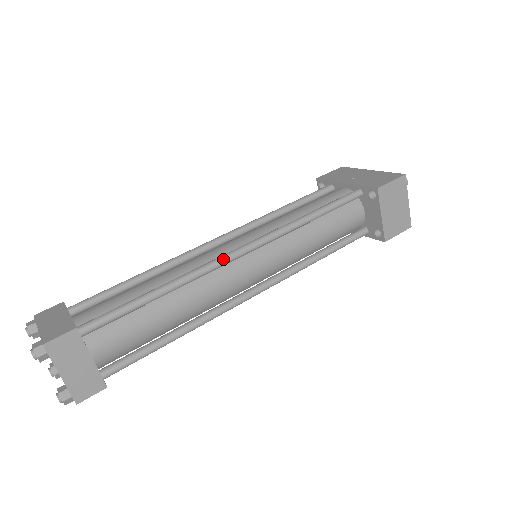
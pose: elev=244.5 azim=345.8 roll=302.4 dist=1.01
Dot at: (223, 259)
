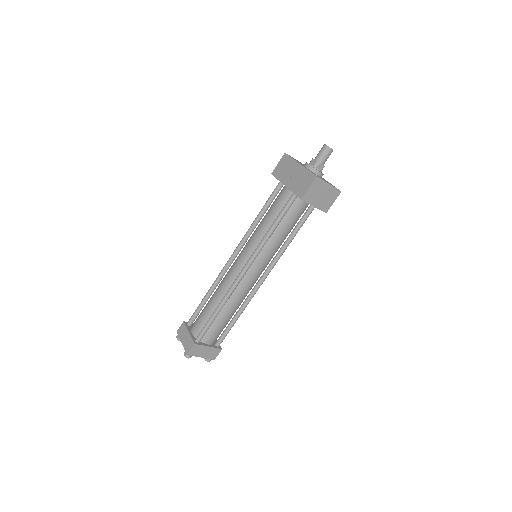
Dot at: (237, 282)
